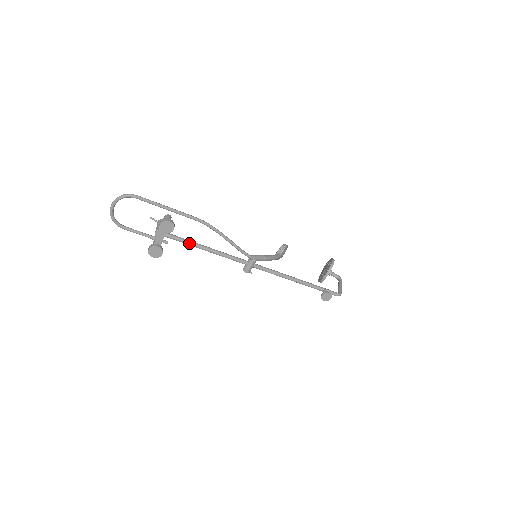
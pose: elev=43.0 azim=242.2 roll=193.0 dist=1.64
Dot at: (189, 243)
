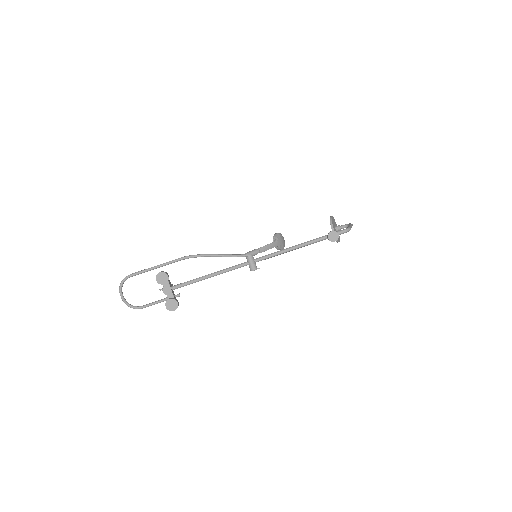
Dot at: (192, 281)
